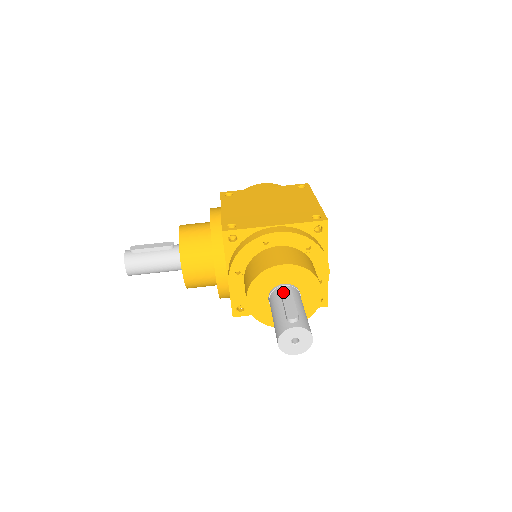
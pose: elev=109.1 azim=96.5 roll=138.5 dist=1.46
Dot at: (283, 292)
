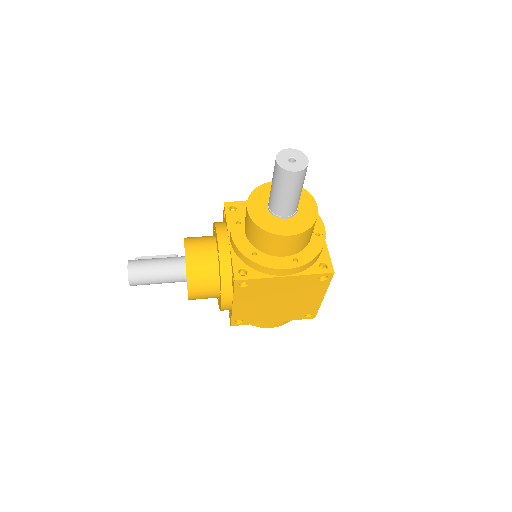
Dot at: occluded
